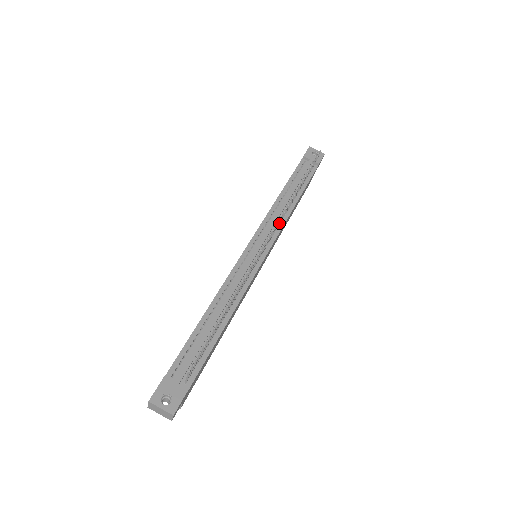
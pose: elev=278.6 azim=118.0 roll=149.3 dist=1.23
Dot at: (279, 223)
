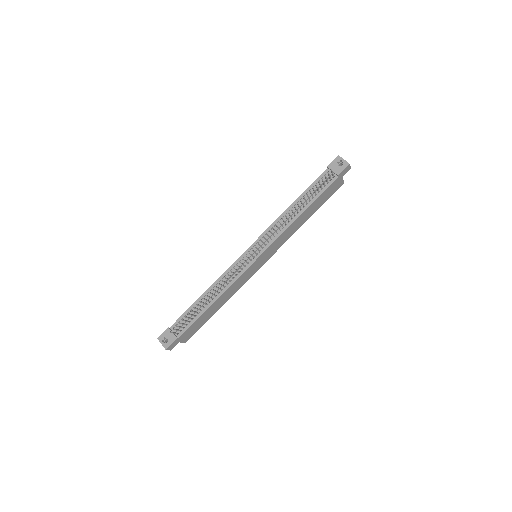
Dot at: (273, 235)
